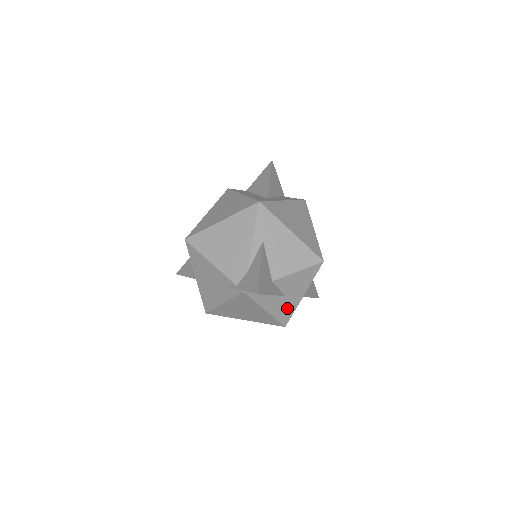
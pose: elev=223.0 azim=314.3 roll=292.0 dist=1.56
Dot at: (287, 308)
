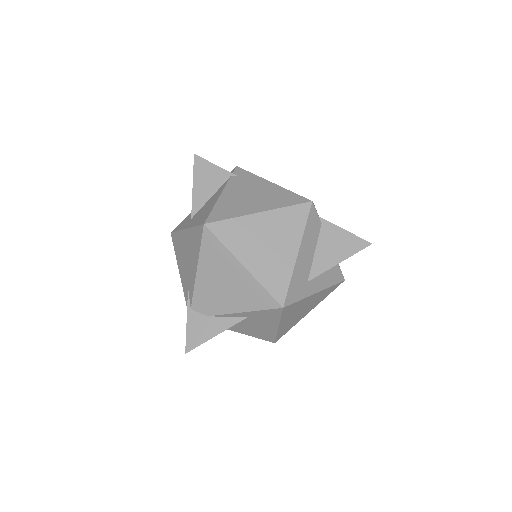
Dot at: occluded
